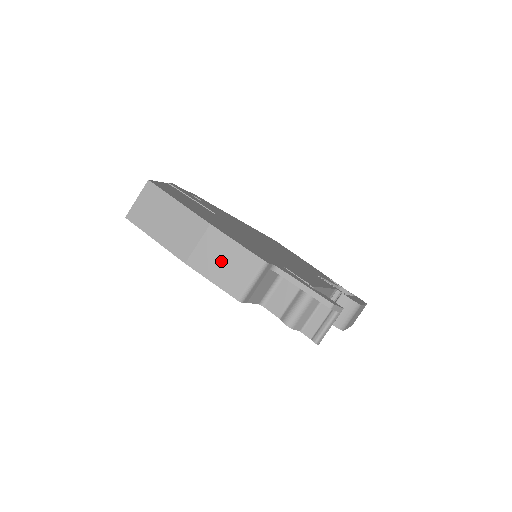
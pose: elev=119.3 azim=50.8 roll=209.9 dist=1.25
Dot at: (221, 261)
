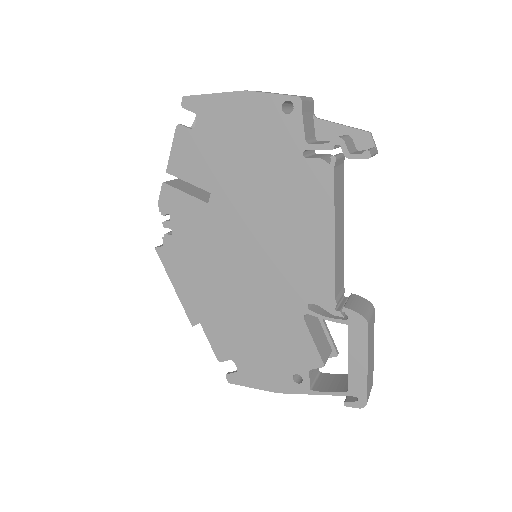
Dot at: (276, 93)
